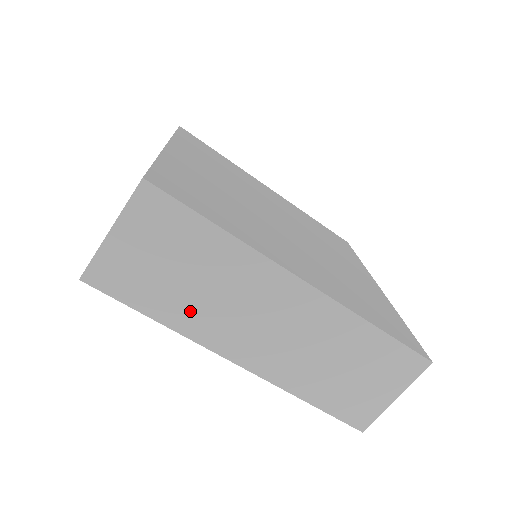
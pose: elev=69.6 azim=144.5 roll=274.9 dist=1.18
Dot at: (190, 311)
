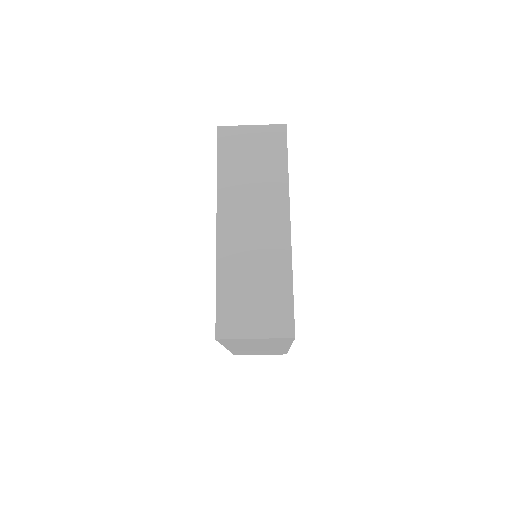
Dot at: (239, 345)
